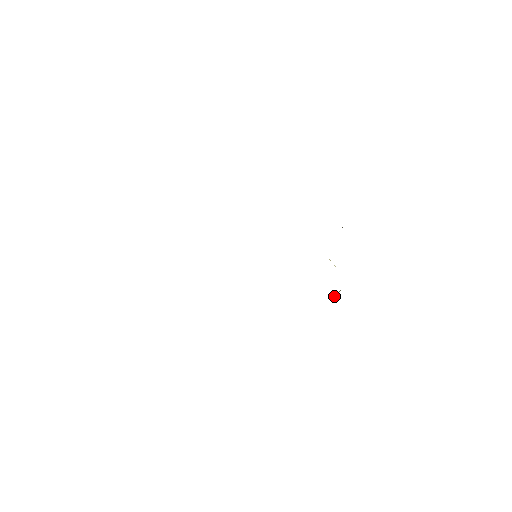
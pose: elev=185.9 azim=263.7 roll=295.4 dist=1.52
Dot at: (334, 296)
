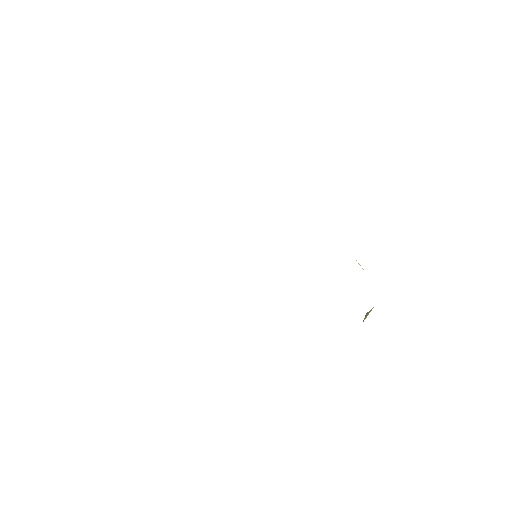
Dot at: (364, 318)
